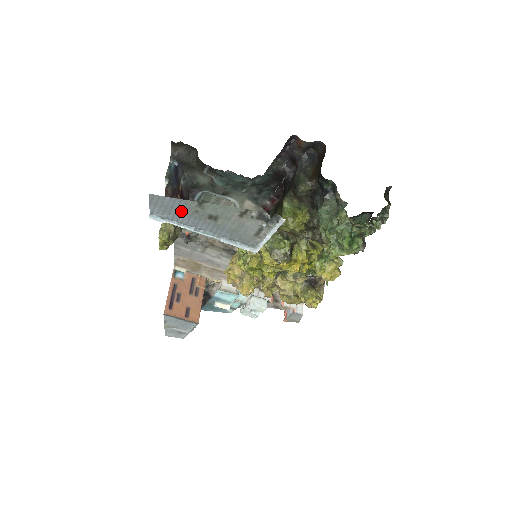
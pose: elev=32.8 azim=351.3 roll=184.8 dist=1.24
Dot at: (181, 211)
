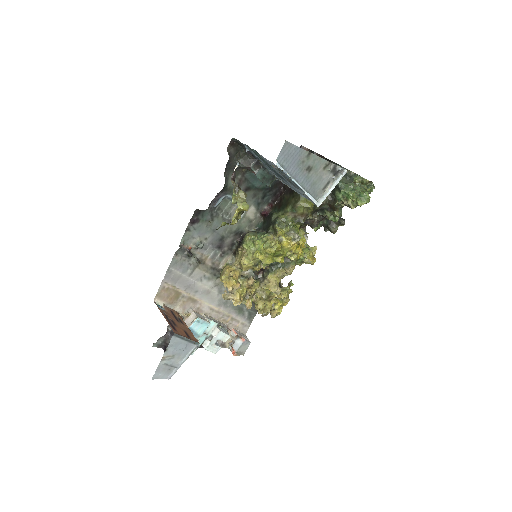
Dot at: (295, 161)
